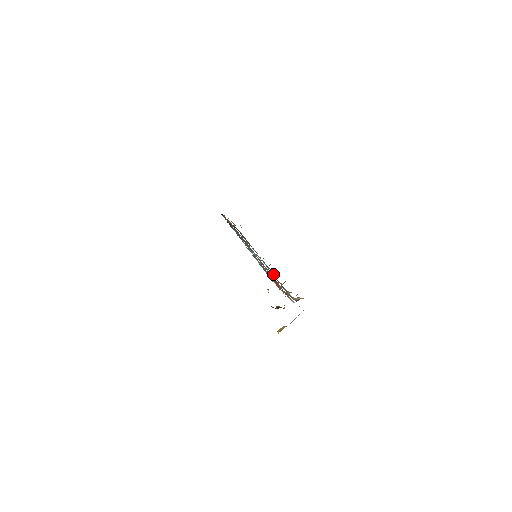
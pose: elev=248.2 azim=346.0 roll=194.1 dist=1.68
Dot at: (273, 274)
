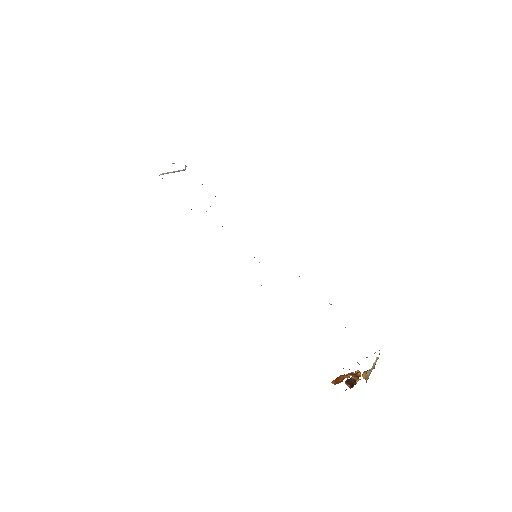
Dot at: occluded
